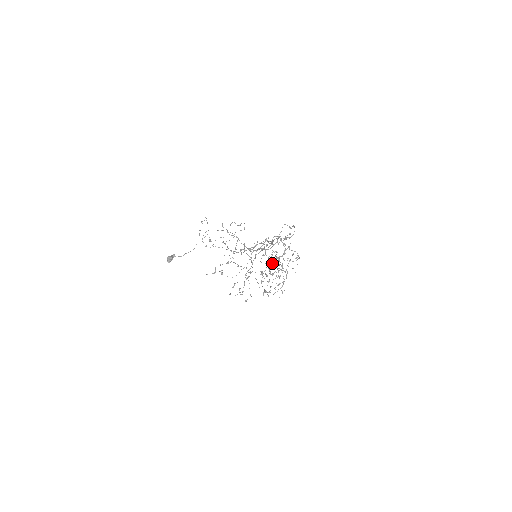
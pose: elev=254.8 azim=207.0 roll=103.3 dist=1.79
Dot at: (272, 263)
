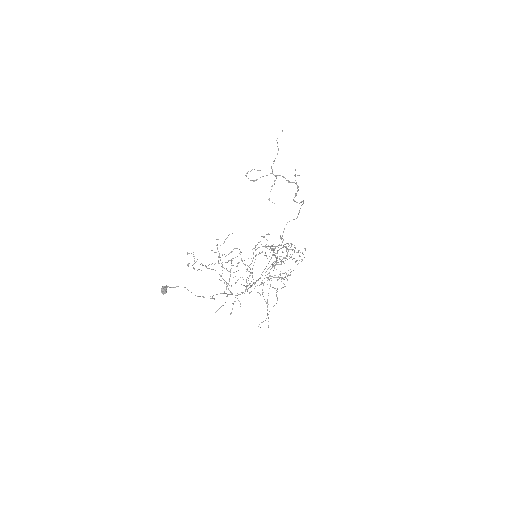
Dot at: occluded
